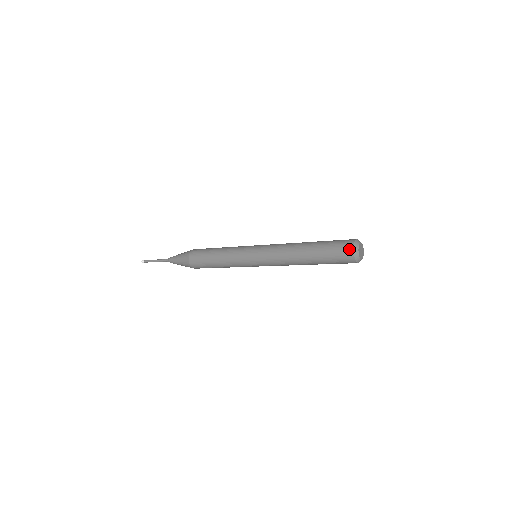
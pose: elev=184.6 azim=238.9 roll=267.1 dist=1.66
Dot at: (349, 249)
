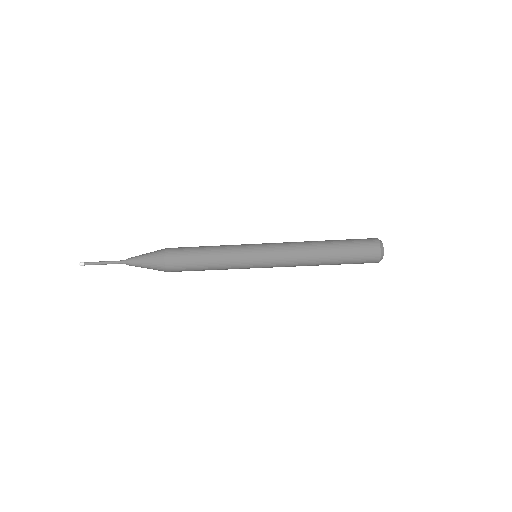
Dot at: (372, 238)
